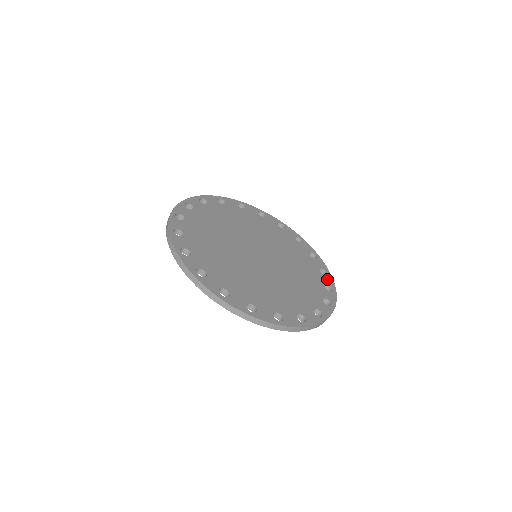
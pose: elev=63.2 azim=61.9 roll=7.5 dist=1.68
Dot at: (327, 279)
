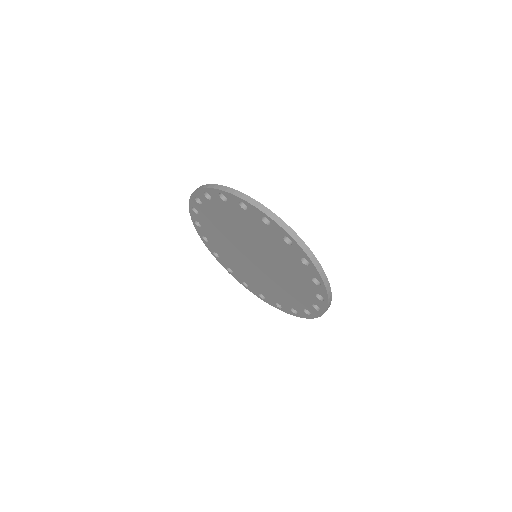
Dot at: occluded
